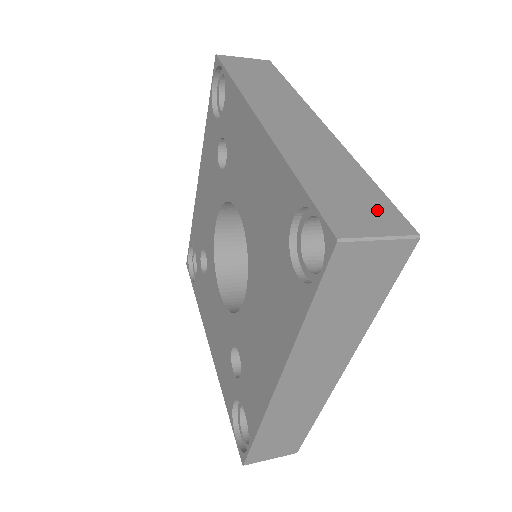
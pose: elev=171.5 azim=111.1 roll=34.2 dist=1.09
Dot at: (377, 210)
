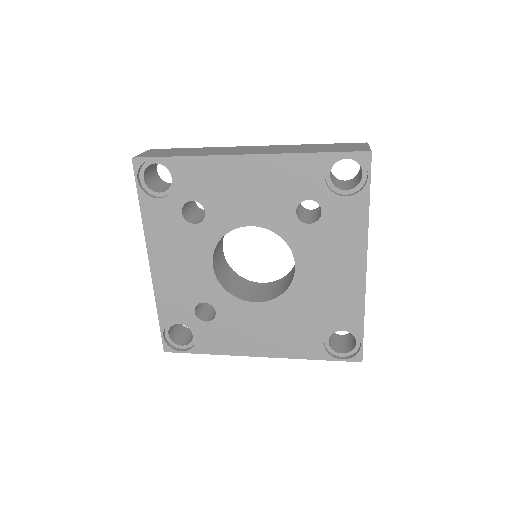
Dot at: occluded
